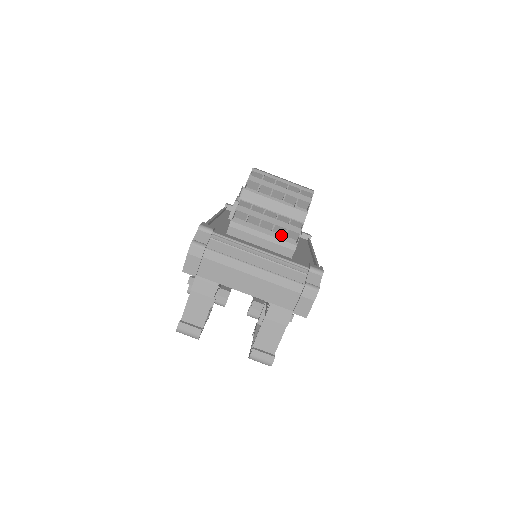
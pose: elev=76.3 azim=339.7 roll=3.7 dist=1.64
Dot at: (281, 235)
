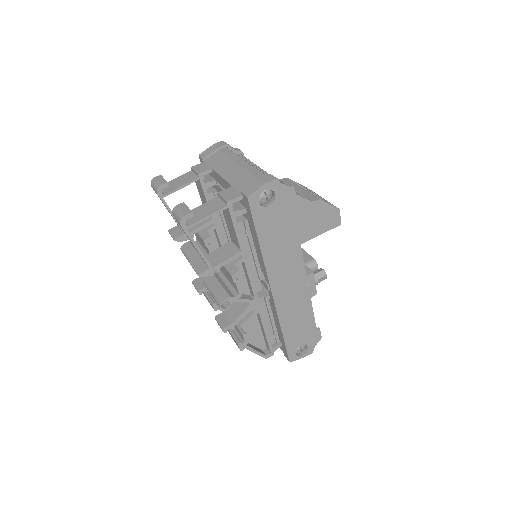
Dot at: occluded
